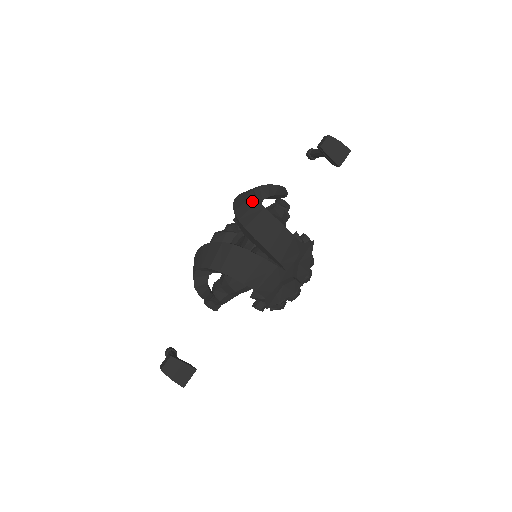
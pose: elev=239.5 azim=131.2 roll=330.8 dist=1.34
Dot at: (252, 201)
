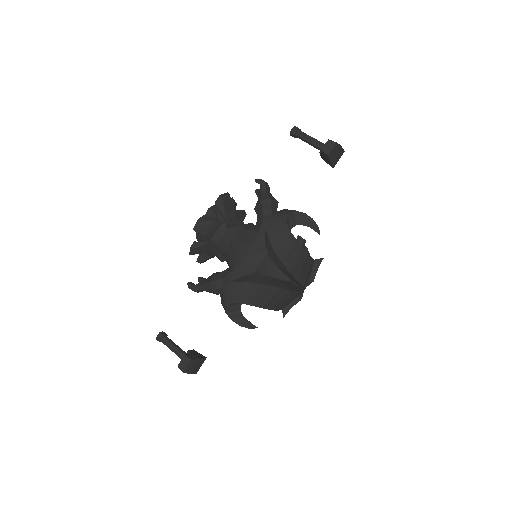
Dot at: (291, 240)
